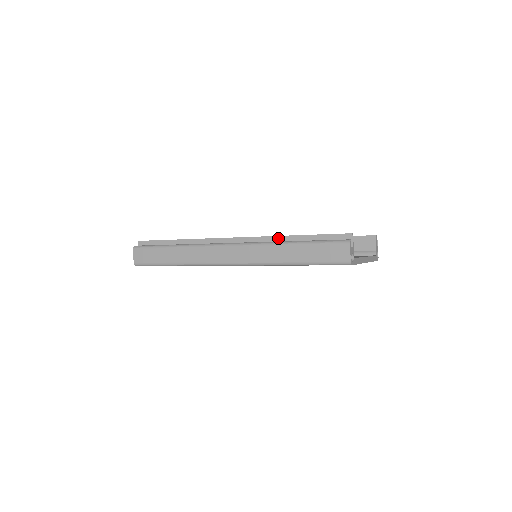
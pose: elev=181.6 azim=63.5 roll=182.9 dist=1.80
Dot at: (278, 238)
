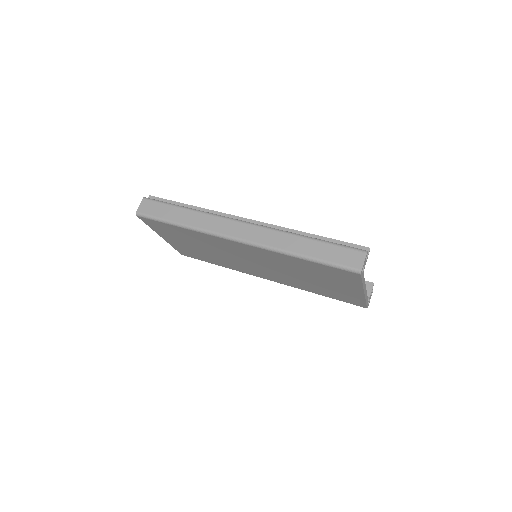
Dot at: (295, 232)
